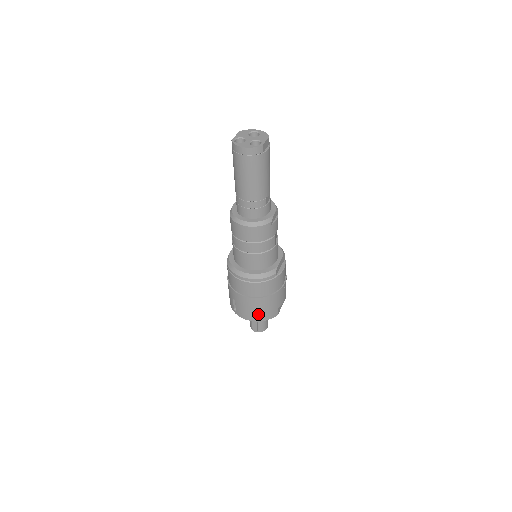
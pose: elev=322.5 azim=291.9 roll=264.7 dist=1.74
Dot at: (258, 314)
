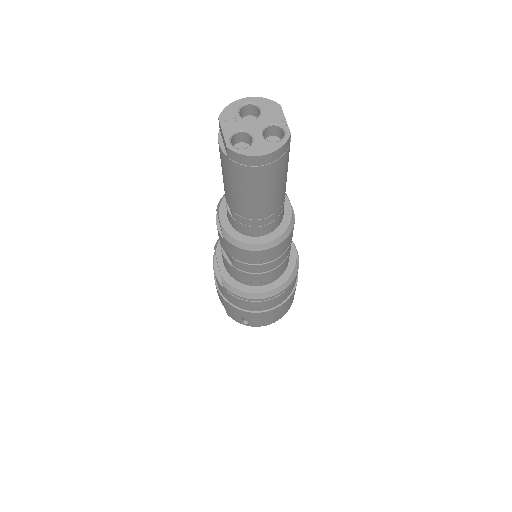
Dot at: (280, 314)
